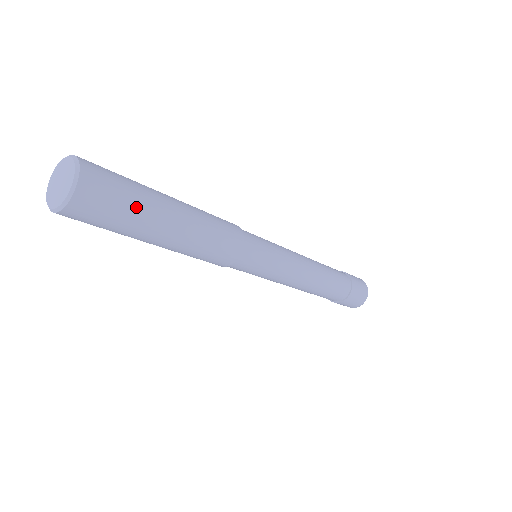
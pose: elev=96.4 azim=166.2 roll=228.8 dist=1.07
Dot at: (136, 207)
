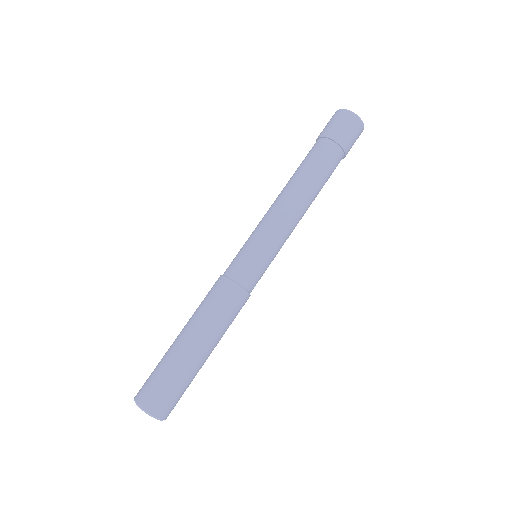
Dot at: (181, 379)
